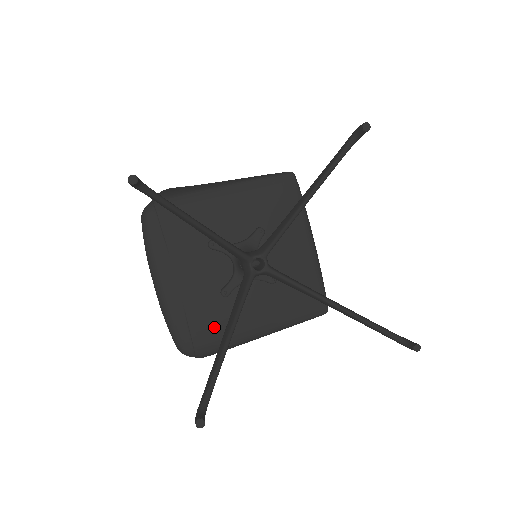
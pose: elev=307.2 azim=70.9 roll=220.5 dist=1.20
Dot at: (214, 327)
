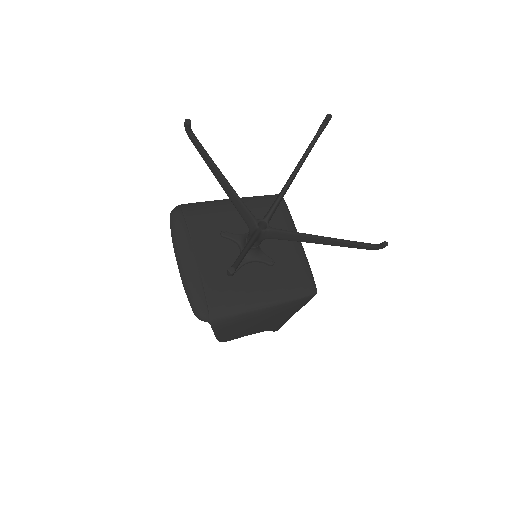
Dot at: (226, 295)
